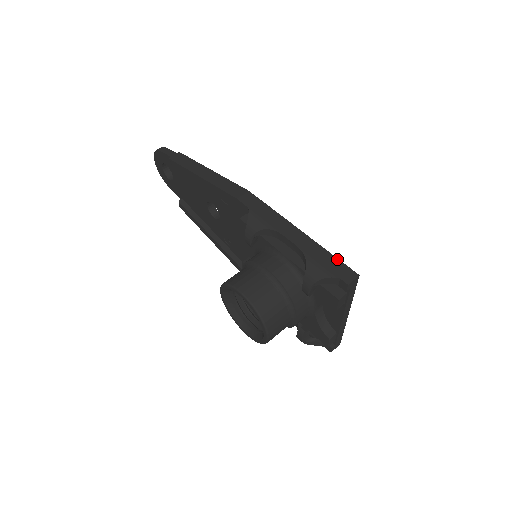
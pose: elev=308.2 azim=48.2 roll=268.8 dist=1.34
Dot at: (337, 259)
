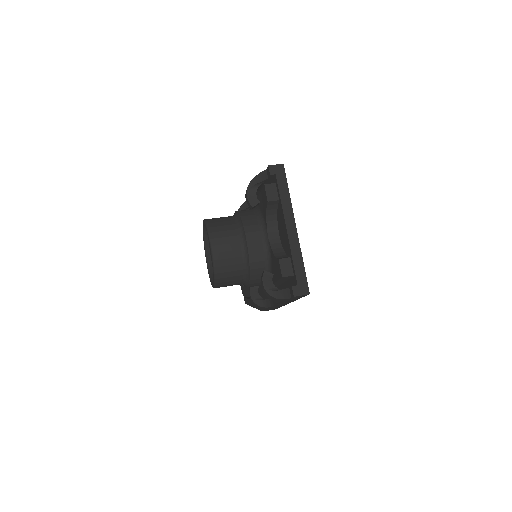
Dot at: occluded
